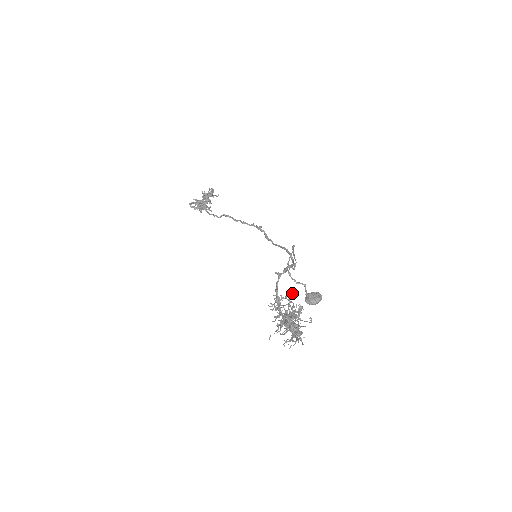
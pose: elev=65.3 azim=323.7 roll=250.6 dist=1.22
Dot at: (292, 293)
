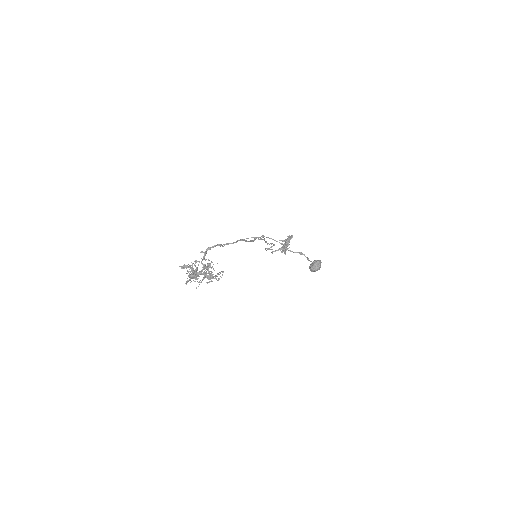
Dot at: (201, 258)
